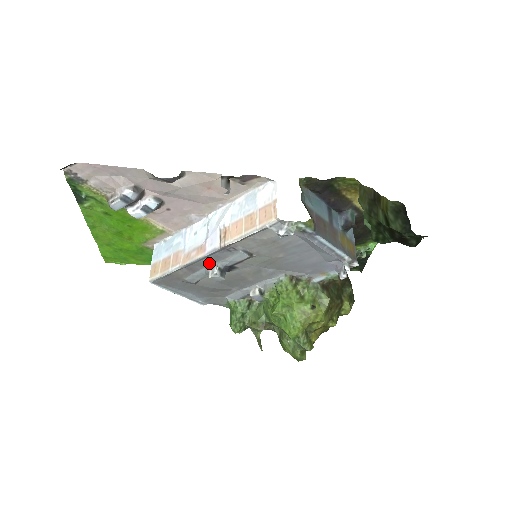
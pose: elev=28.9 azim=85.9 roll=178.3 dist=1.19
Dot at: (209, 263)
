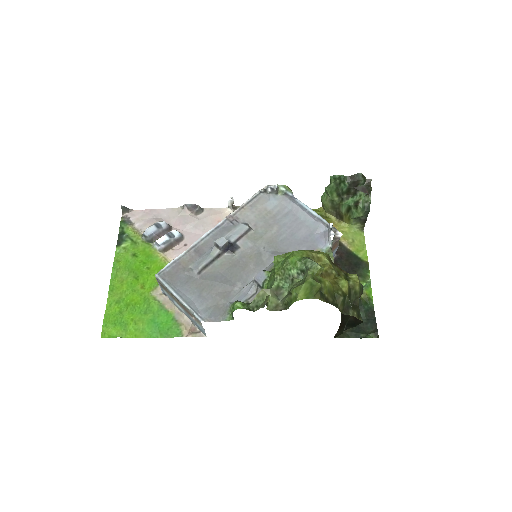
Dot at: (215, 240)
